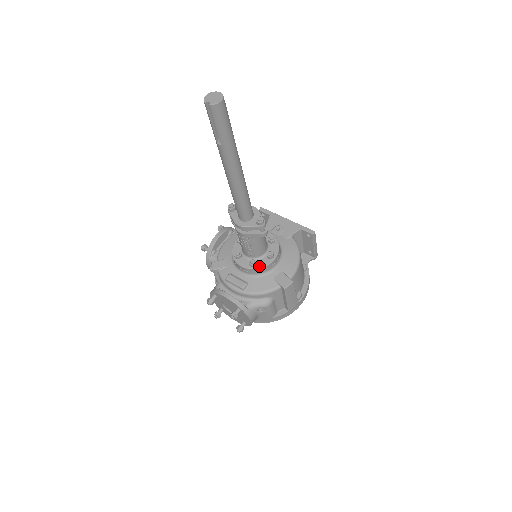
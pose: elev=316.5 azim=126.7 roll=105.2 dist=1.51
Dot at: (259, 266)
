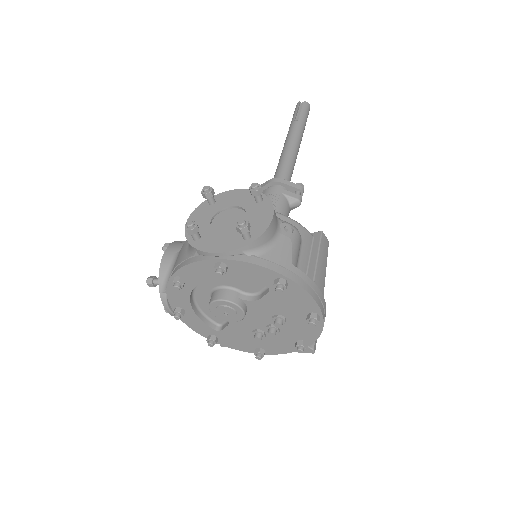
Dot at: occluded
